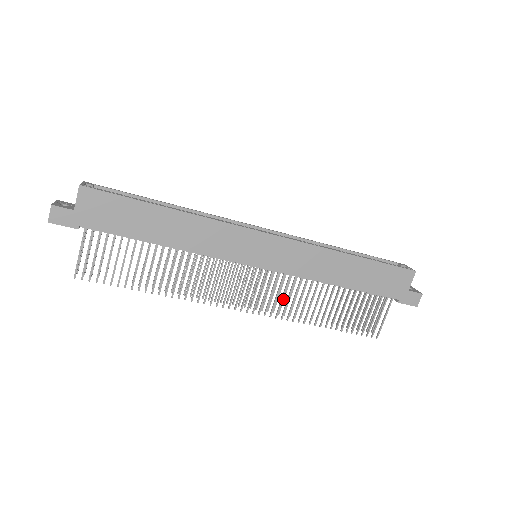
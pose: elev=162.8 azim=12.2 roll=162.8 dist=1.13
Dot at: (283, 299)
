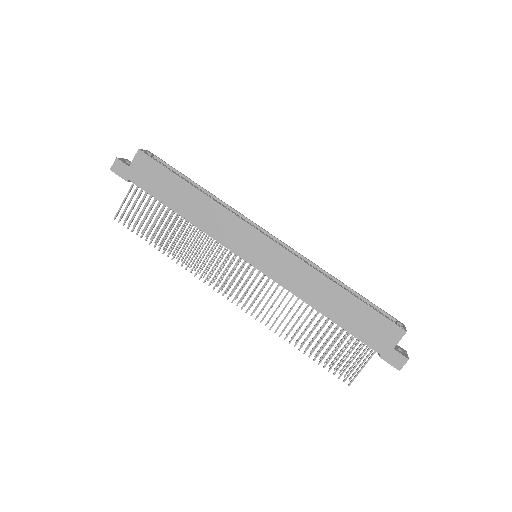
Dot at: occluded
